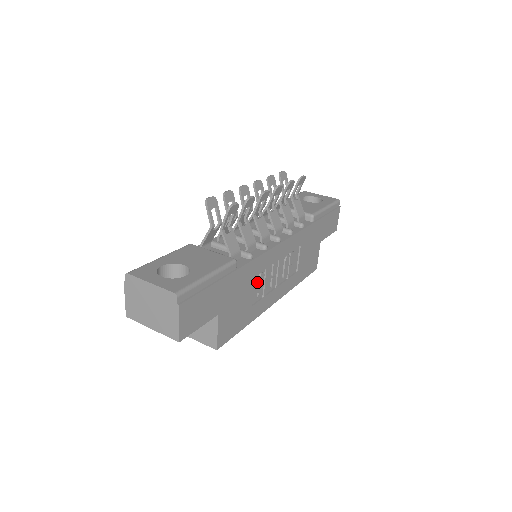
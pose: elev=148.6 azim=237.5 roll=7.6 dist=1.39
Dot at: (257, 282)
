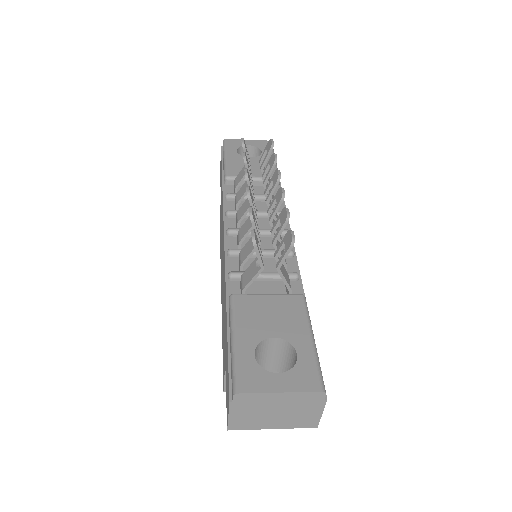
Dot at: occluded
